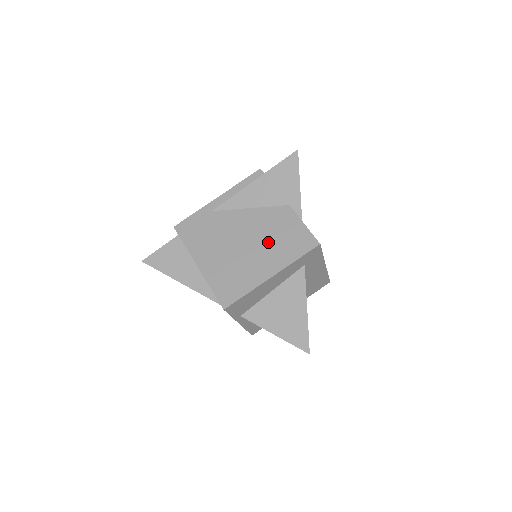
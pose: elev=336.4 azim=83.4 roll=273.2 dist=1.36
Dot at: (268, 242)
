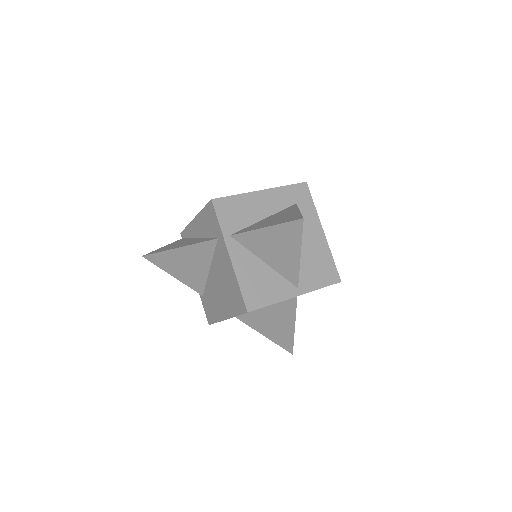
Dot at: occluded
